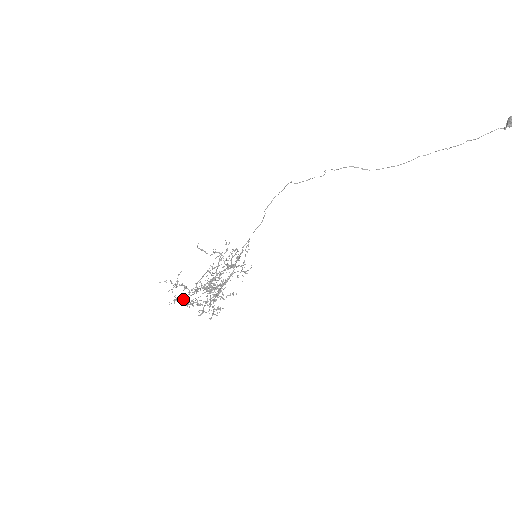
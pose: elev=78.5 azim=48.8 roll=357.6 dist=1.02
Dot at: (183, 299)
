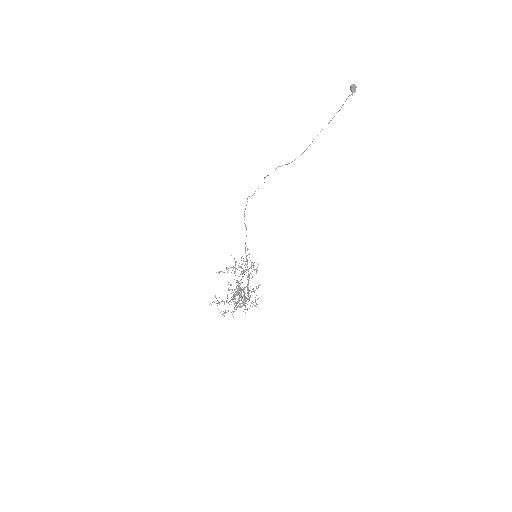
Dot at: (228, 311)
